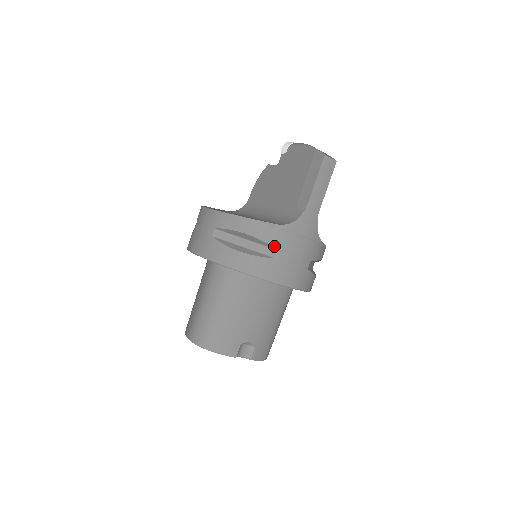
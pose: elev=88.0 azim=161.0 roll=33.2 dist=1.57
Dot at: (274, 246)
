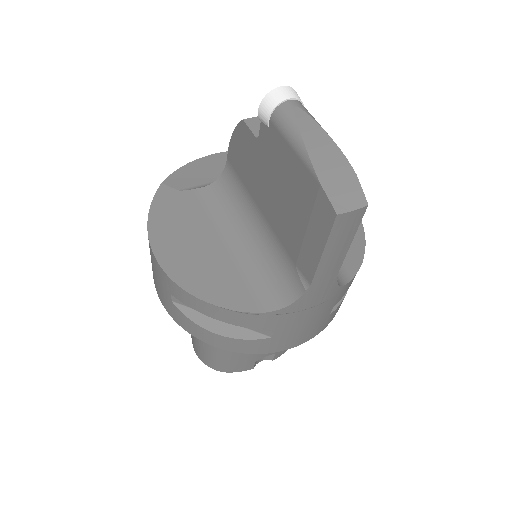
Dot at: (266, 329)
